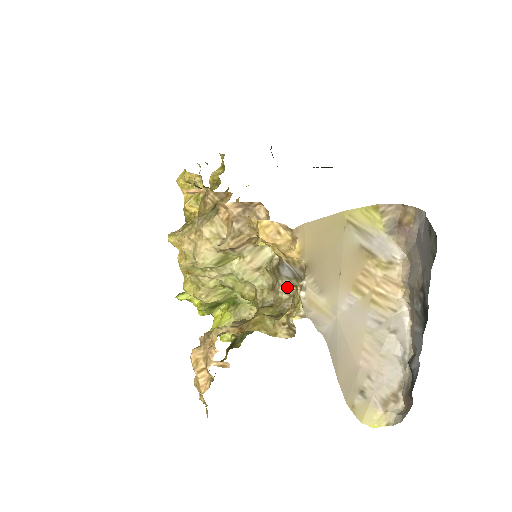
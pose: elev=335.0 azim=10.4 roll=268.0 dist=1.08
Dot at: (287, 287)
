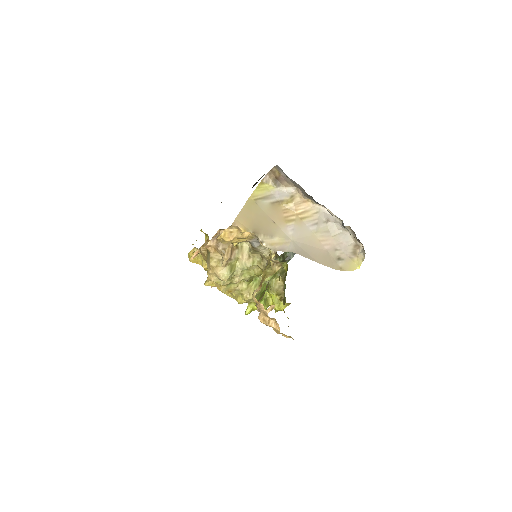
Dot at: (265, 250)
